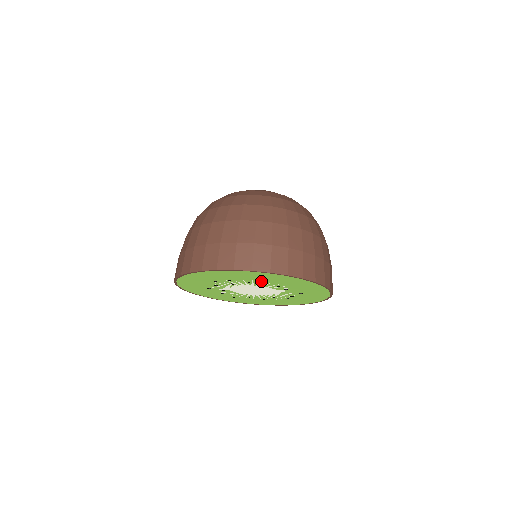
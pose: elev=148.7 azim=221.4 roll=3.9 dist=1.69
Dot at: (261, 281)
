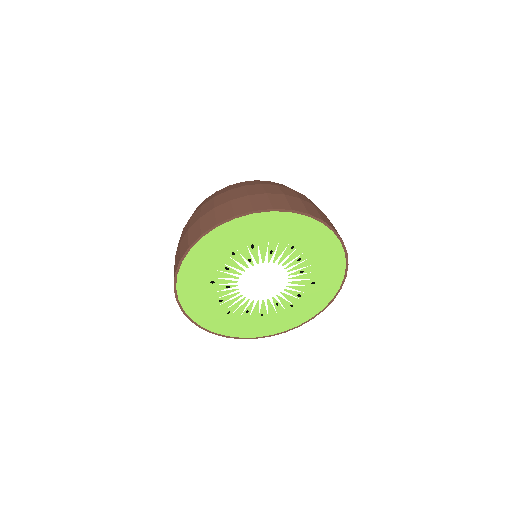
Dot at: (286, 246)
